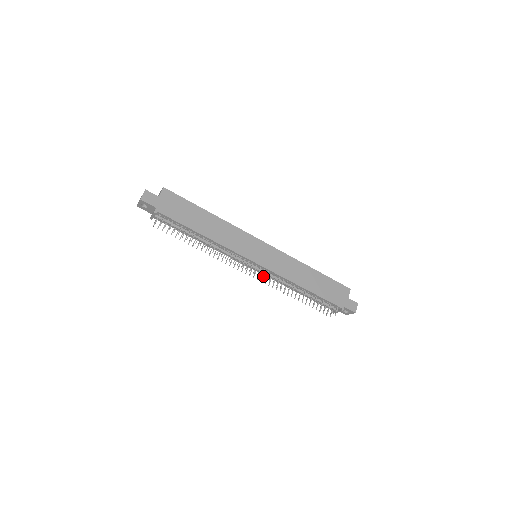
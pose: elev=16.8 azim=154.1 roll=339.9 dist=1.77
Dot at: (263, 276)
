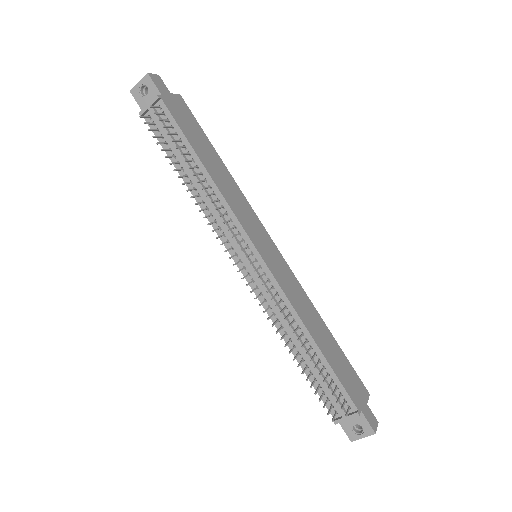
Dot at: (255, 288)
